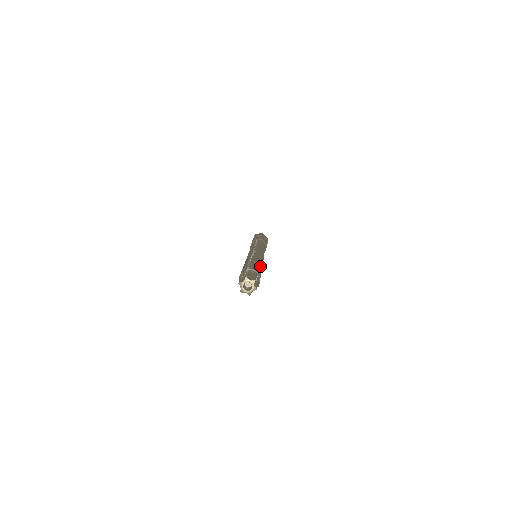
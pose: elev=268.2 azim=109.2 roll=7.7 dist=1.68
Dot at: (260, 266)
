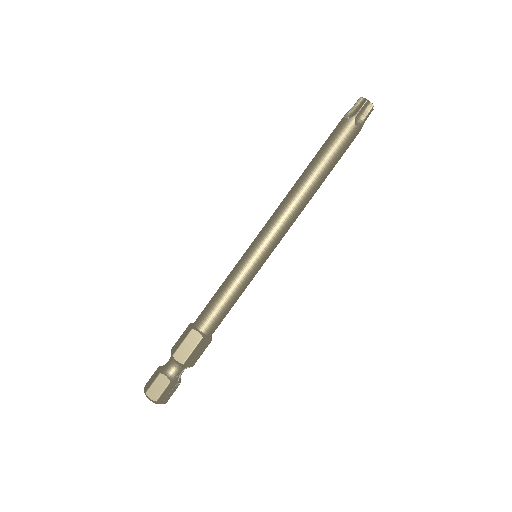
Dot at: occluded
